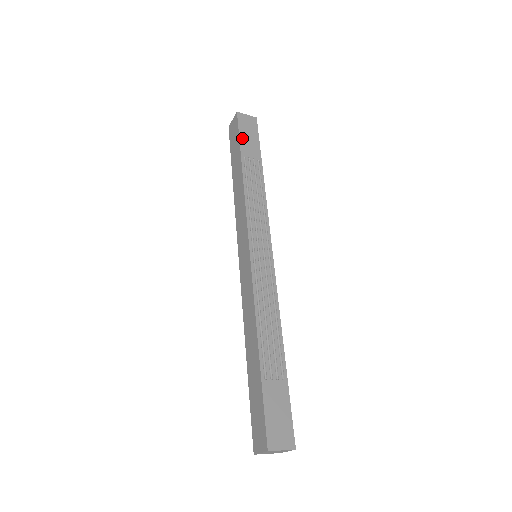
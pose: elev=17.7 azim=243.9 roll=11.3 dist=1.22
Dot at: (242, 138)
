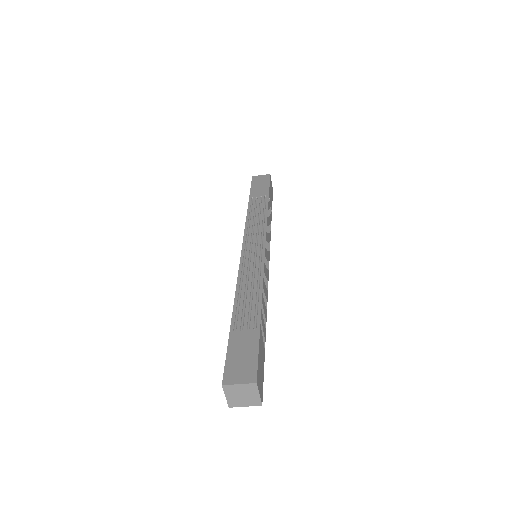
Dot at: (253, 188)
